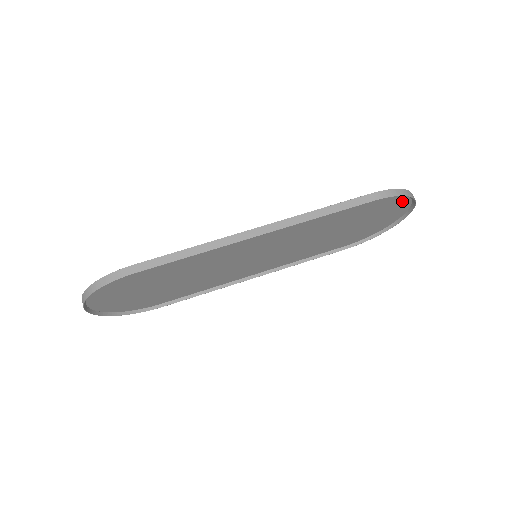
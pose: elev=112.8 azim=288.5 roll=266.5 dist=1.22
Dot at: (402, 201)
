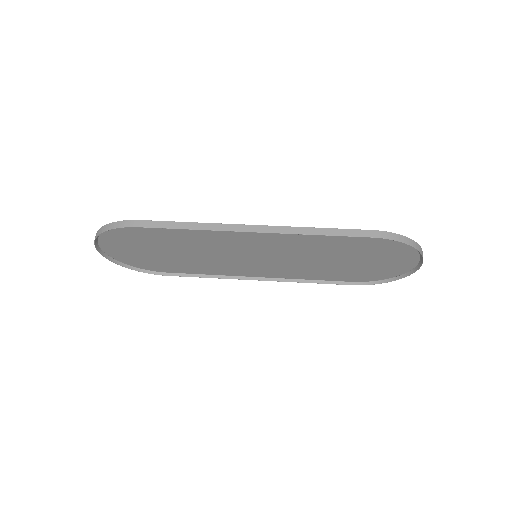
Dot at: (408, 251)
